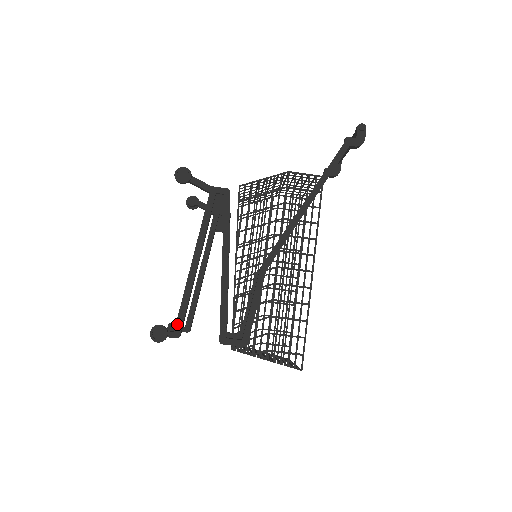
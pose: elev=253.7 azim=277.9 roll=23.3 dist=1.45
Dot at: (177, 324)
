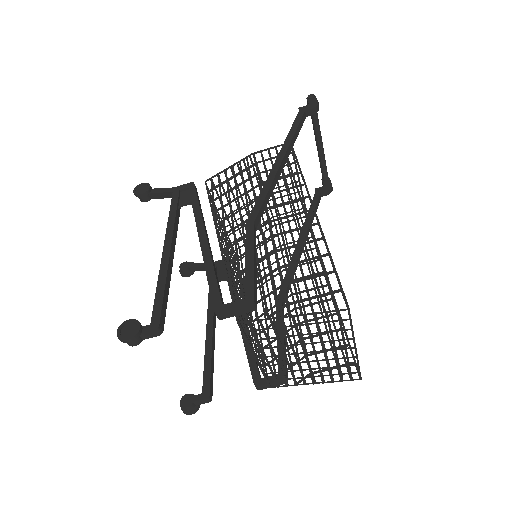
Dot at: (153, 314)
